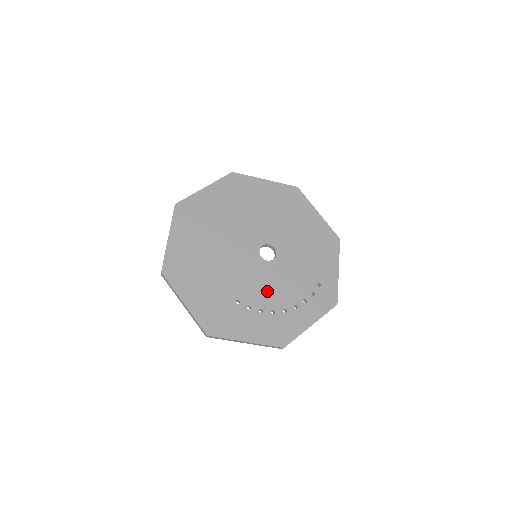
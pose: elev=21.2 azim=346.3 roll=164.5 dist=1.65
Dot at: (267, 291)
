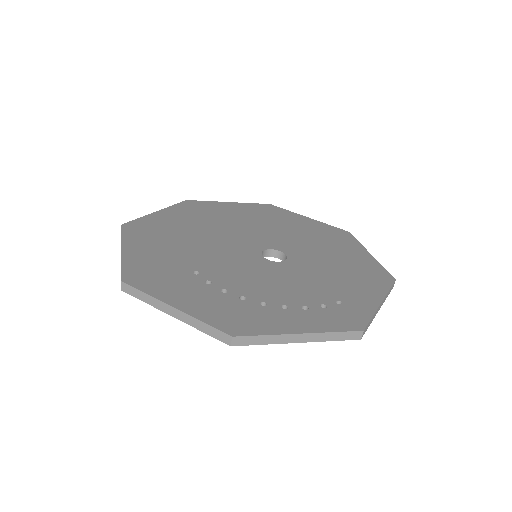
Dot at: (248, 279)
